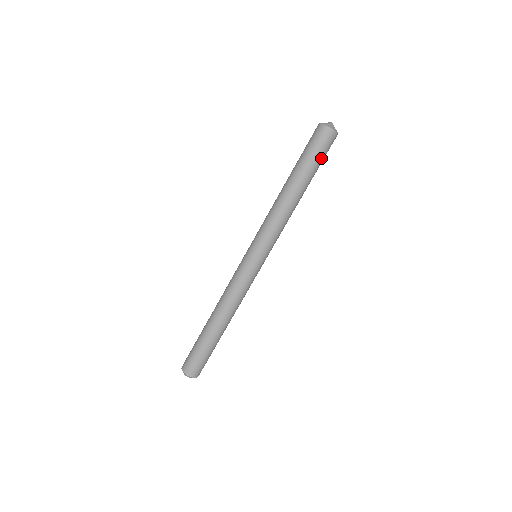
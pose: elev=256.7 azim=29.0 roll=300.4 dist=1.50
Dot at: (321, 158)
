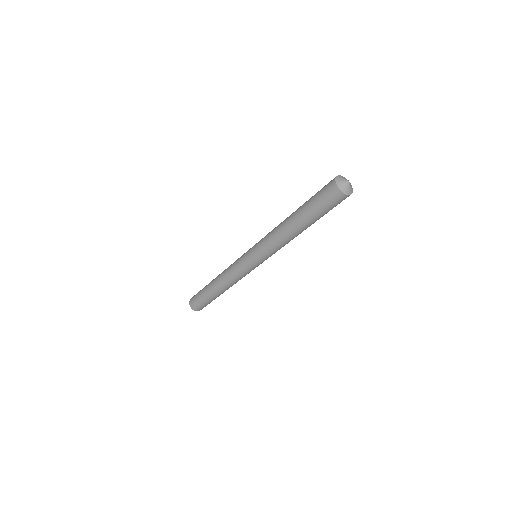
Dot at: (326, 210)
